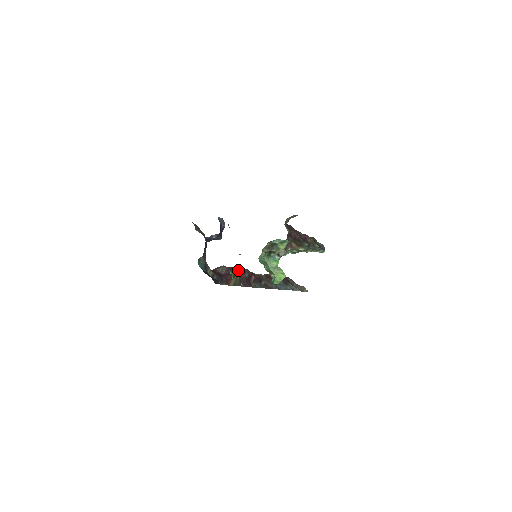
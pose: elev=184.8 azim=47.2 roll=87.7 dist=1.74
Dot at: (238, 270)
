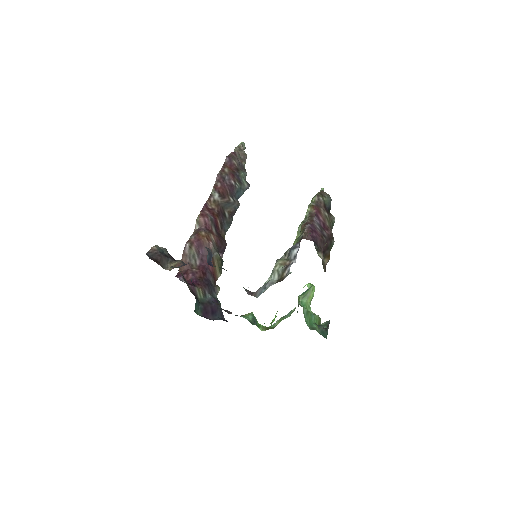
Dot at: (208, 239)
